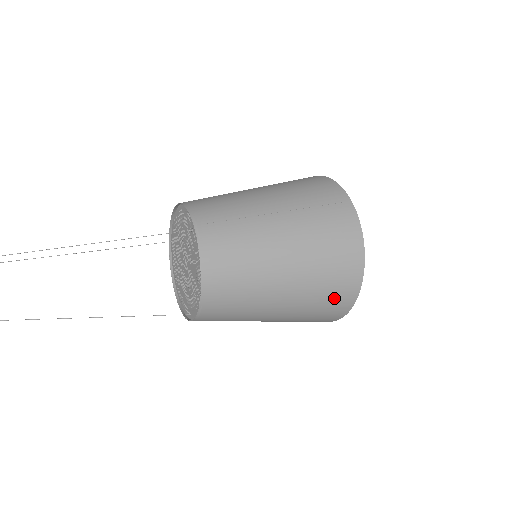
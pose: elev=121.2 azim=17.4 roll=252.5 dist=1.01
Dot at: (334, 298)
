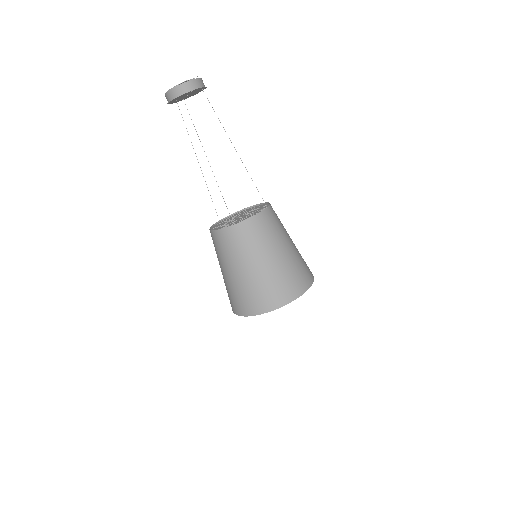
Dot at: (277, 292)
